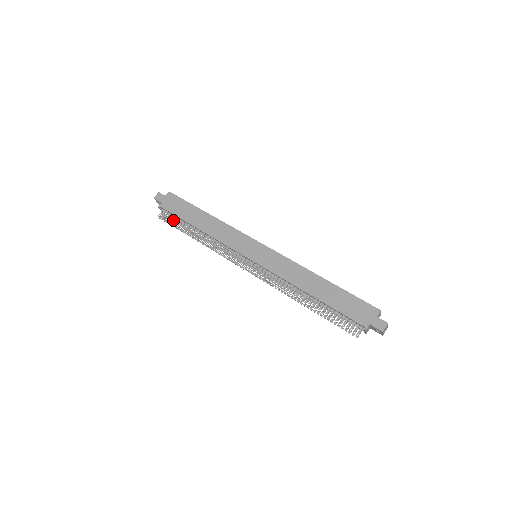
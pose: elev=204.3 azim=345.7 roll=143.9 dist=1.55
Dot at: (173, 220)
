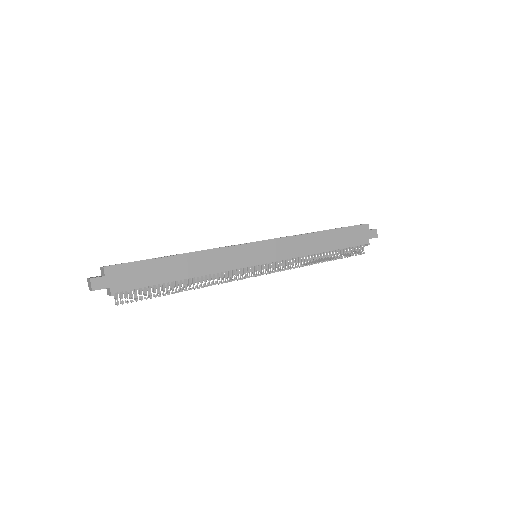
Dot at: (141, 293)
